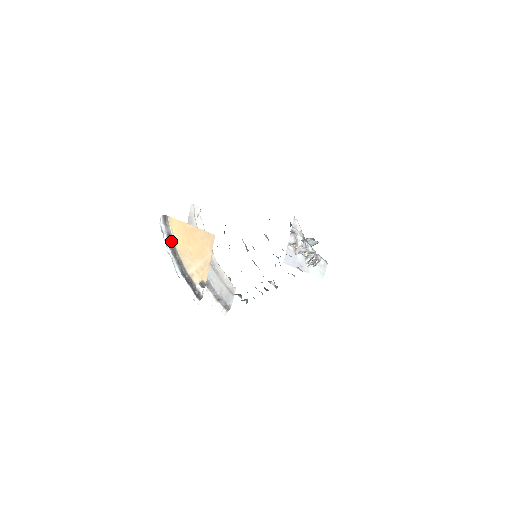
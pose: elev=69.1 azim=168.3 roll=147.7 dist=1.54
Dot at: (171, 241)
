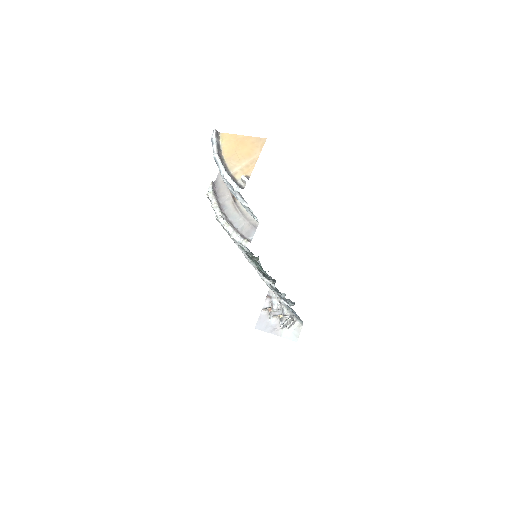
Dot at: (219, 149)
